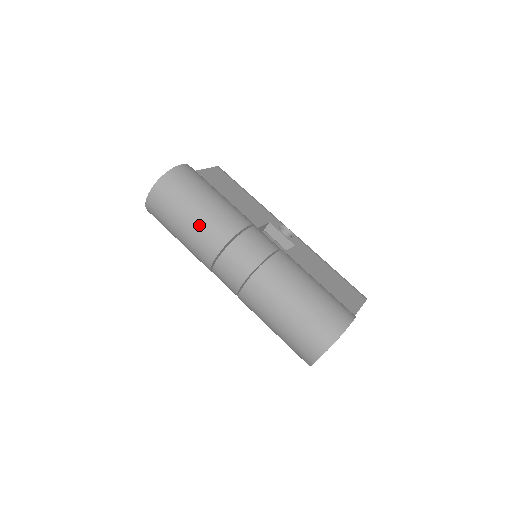
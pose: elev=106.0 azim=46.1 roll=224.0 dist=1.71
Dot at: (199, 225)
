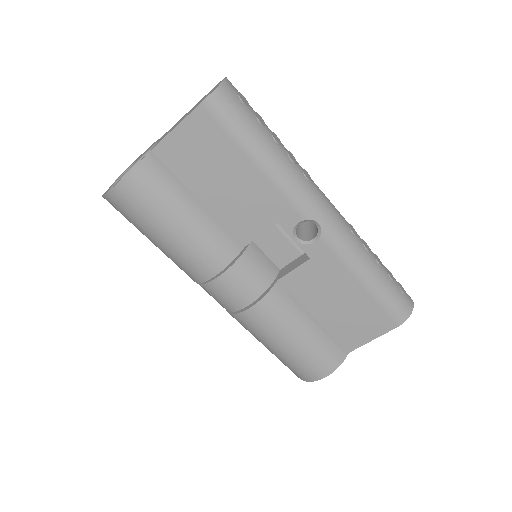
Dot at: occluded
